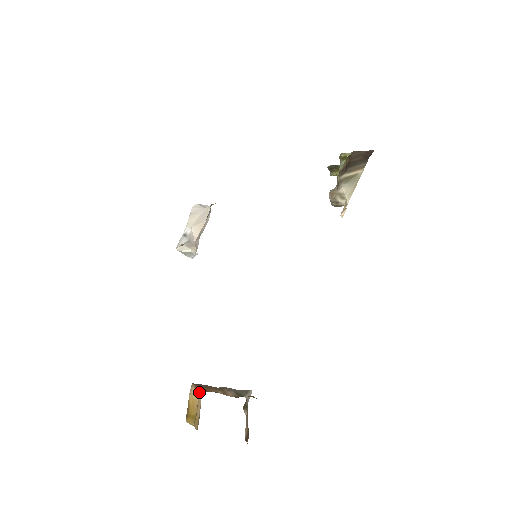
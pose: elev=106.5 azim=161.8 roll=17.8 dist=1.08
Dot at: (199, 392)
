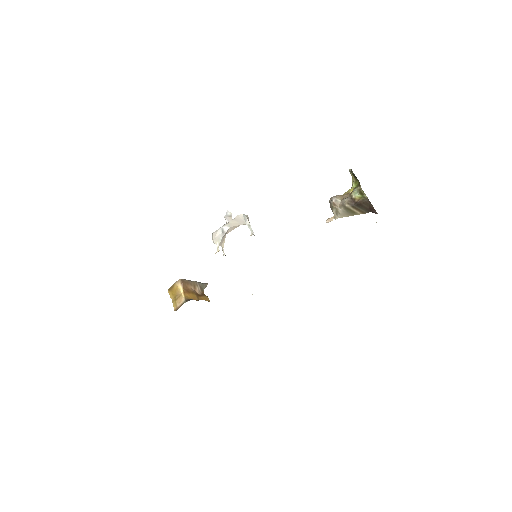
Dot at: (183, 289)
